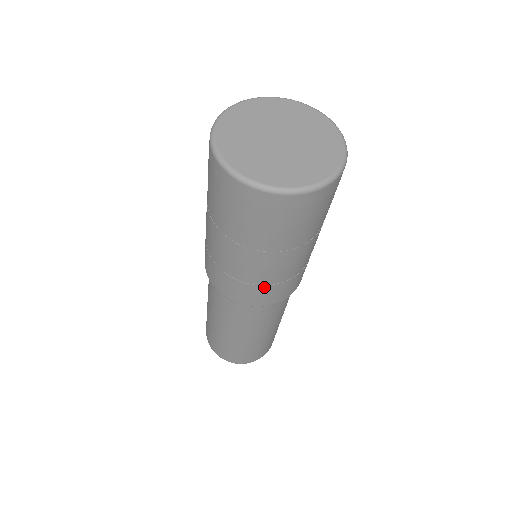
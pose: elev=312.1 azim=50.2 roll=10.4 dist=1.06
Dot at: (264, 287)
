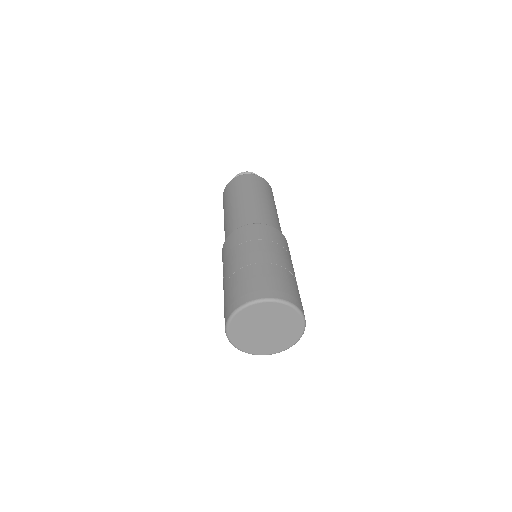
Dot at: occluded
